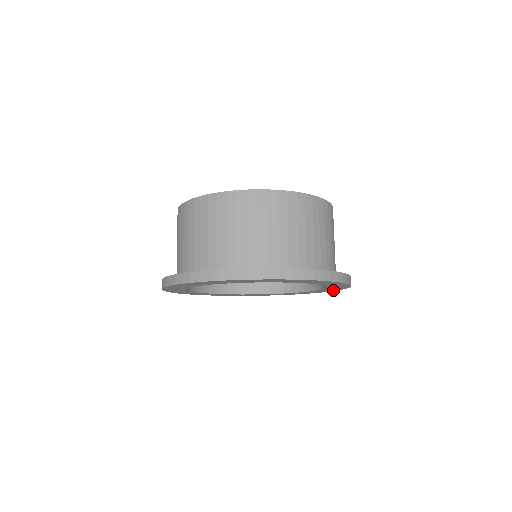
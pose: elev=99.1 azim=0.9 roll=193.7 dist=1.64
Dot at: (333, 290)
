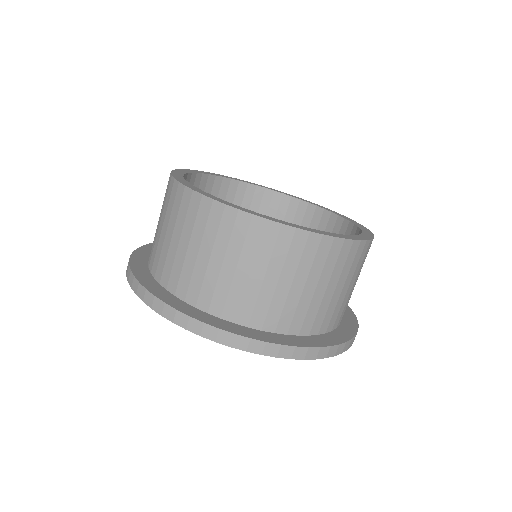
Dot at: occluded
